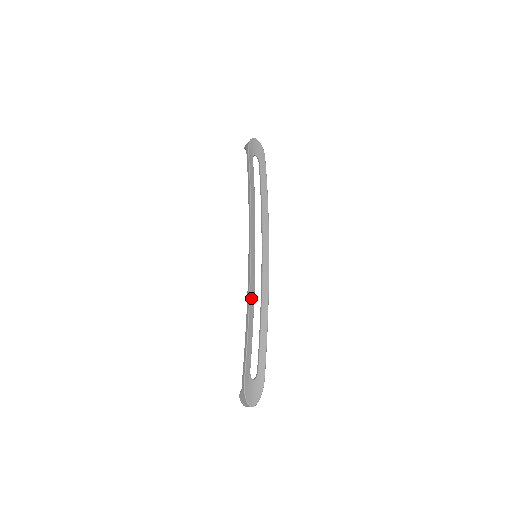
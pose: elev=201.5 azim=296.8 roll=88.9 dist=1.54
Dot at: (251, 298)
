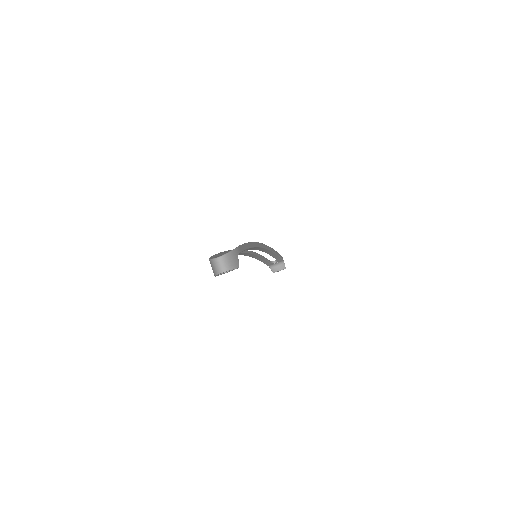
Dot at: occluded
